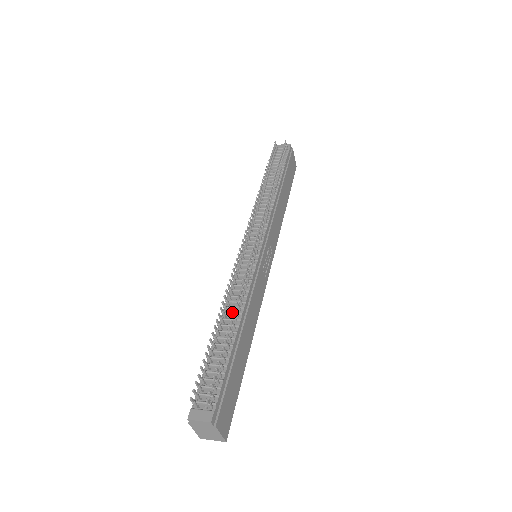
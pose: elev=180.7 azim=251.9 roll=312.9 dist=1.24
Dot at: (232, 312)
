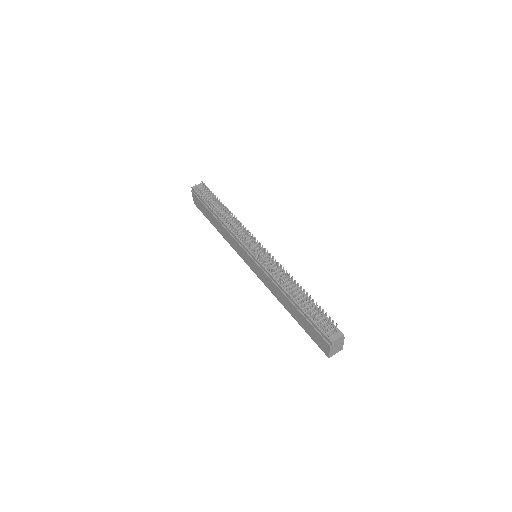
Dot at: (289, 286)
